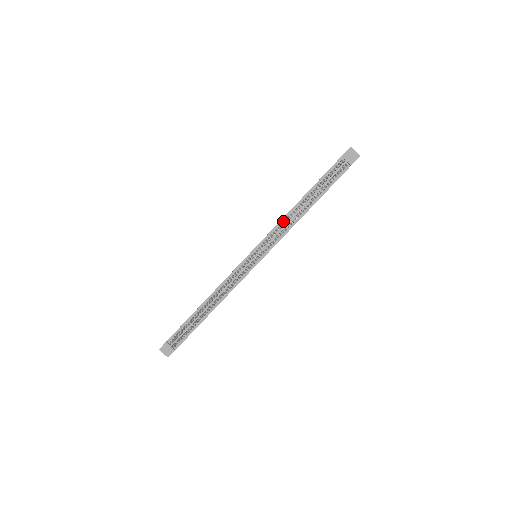
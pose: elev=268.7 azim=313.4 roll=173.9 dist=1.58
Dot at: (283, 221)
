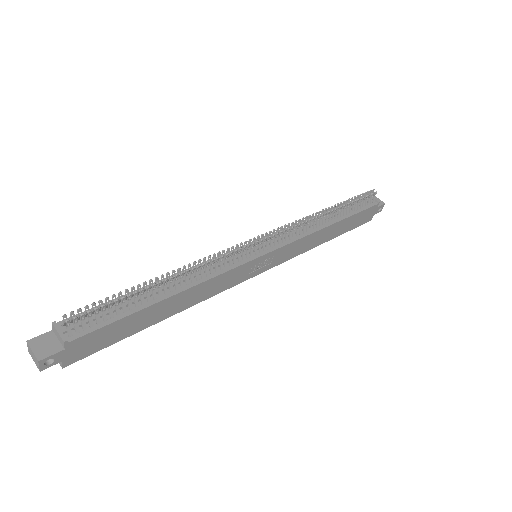
Dot at: occluded
